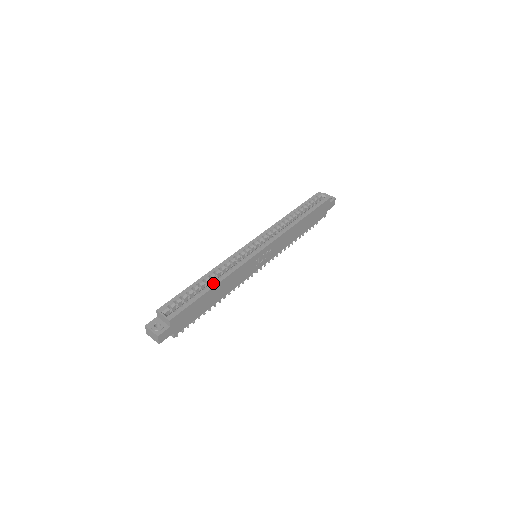
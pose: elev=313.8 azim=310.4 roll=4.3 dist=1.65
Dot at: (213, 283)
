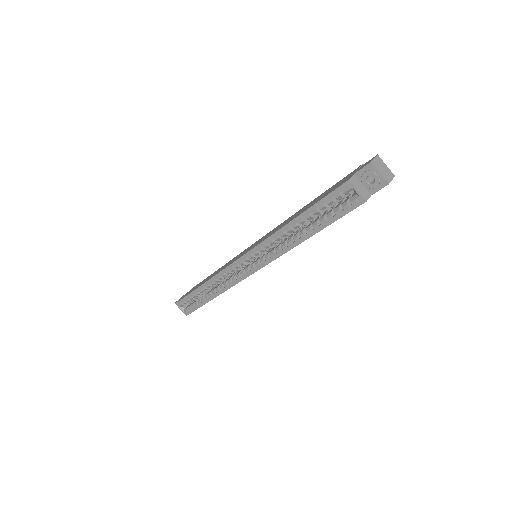
Dot at: (210, 297)
